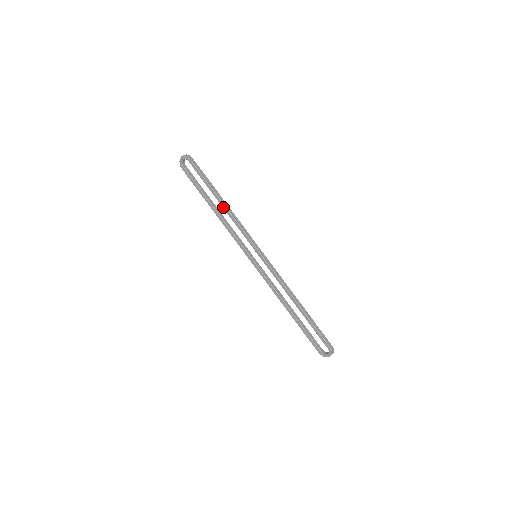
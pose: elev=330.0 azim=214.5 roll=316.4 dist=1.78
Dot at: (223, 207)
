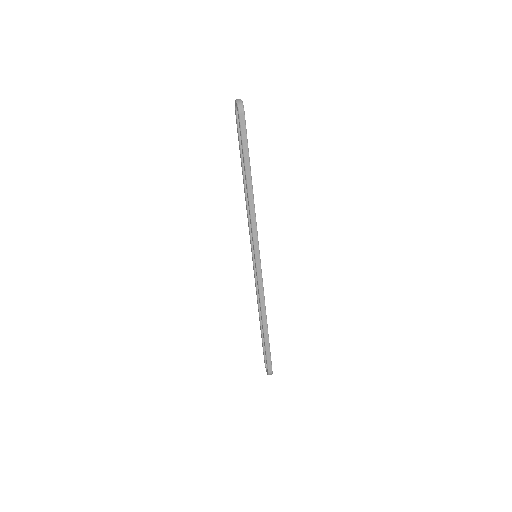
Dot at: (247, 191)
